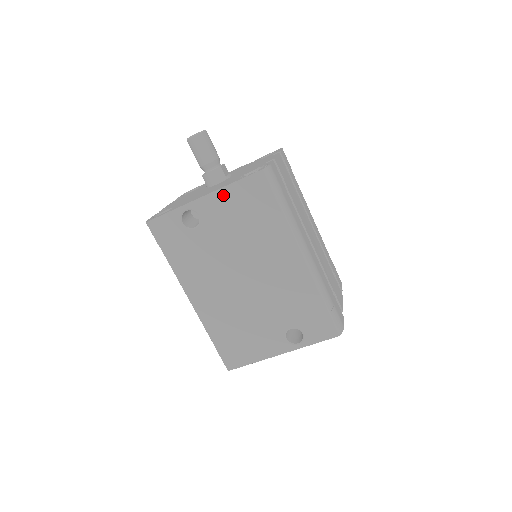
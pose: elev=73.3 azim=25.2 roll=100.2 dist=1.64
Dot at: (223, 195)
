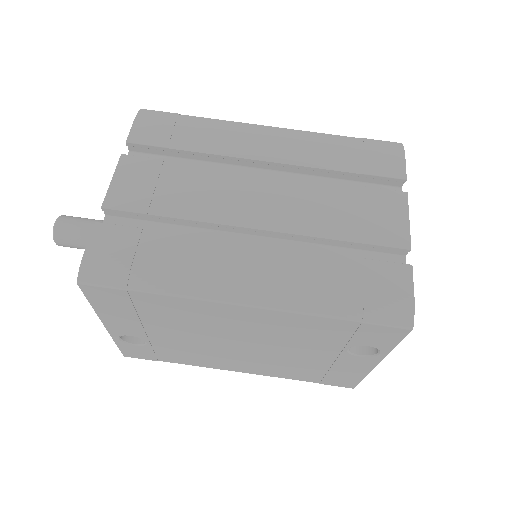
Dot at: (108, 317)
